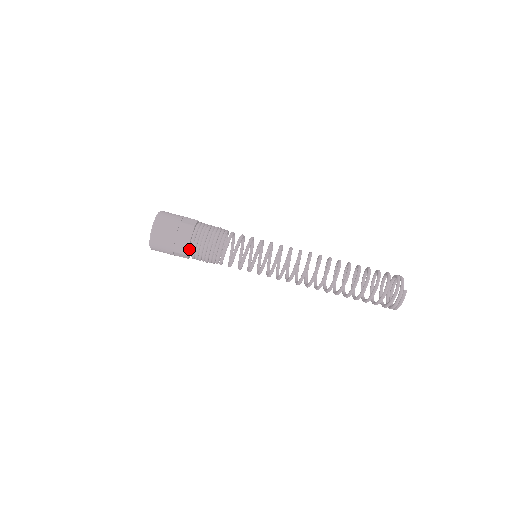
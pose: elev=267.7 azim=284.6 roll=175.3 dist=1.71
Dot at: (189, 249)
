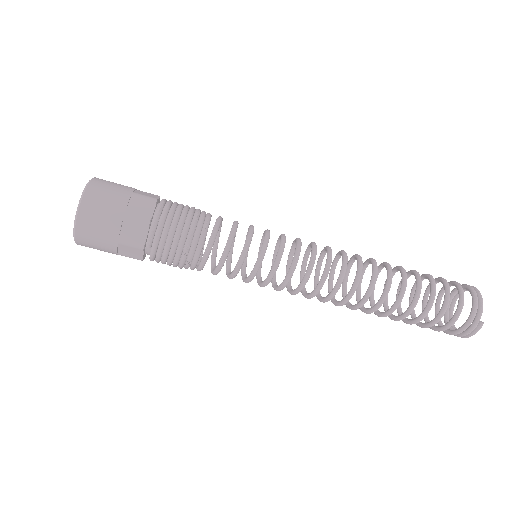
Dot at: (144, 252)
